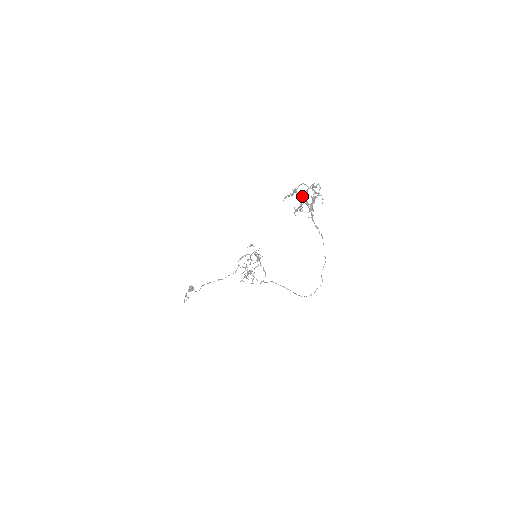
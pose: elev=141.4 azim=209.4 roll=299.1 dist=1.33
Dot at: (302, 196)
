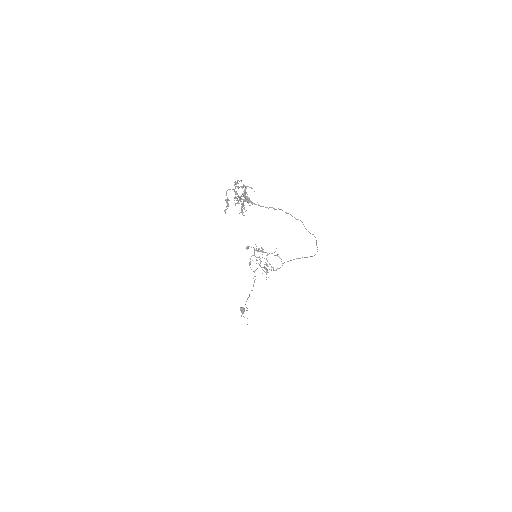
Dot at: (236, 198)
